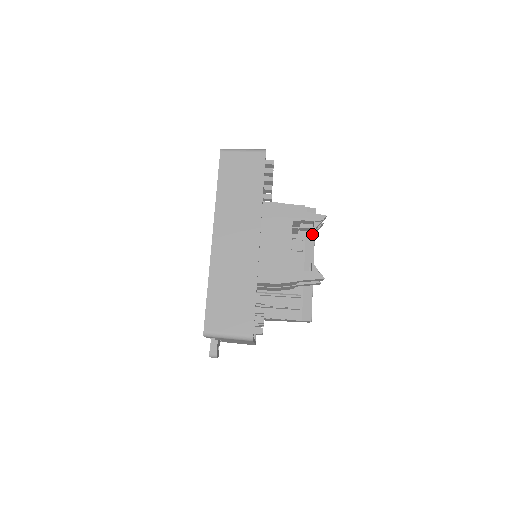
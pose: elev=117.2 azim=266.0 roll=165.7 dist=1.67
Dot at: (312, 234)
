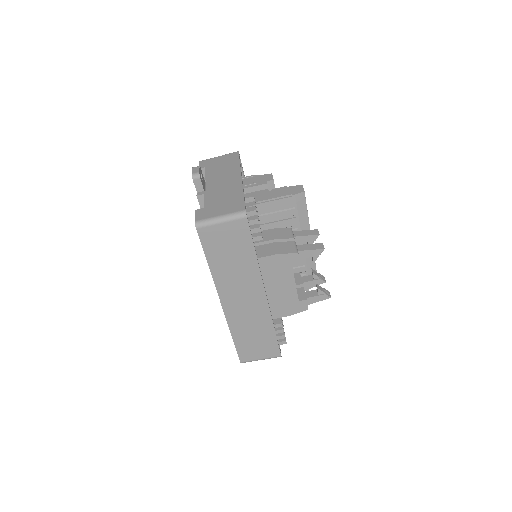
Dot at: occluded
